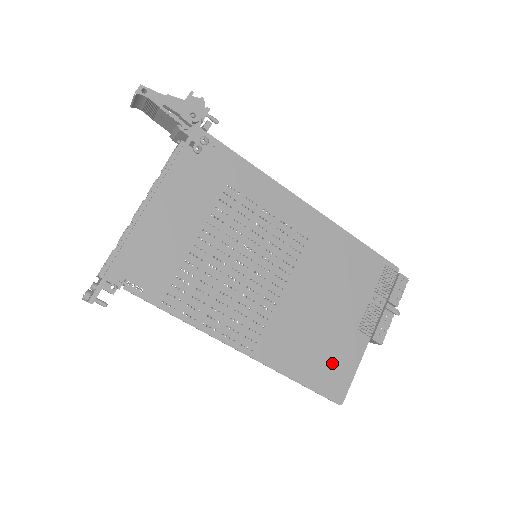
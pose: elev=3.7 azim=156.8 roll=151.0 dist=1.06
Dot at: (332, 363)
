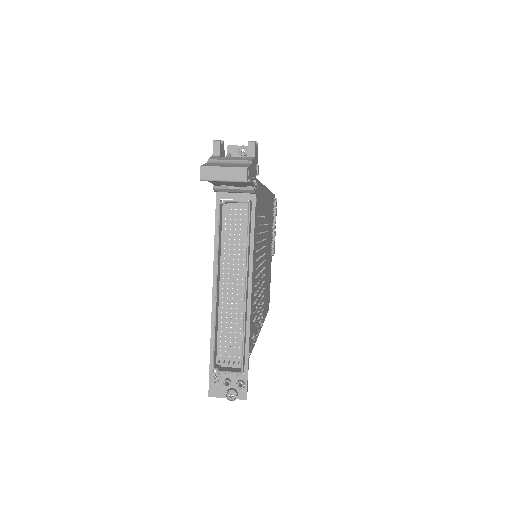
Dot at: (268, 289)
